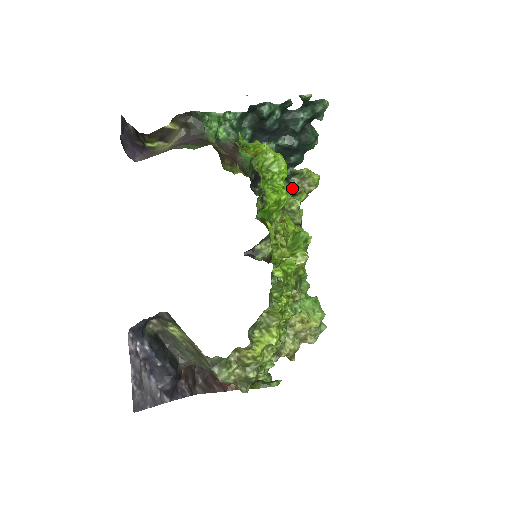
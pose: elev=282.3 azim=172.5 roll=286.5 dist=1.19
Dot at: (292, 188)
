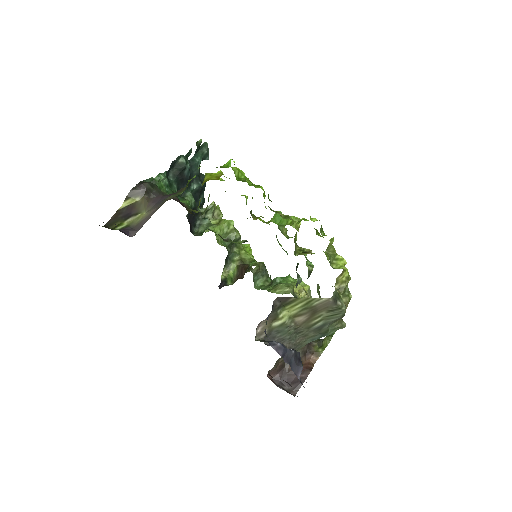
Dot at: (244, 195)
